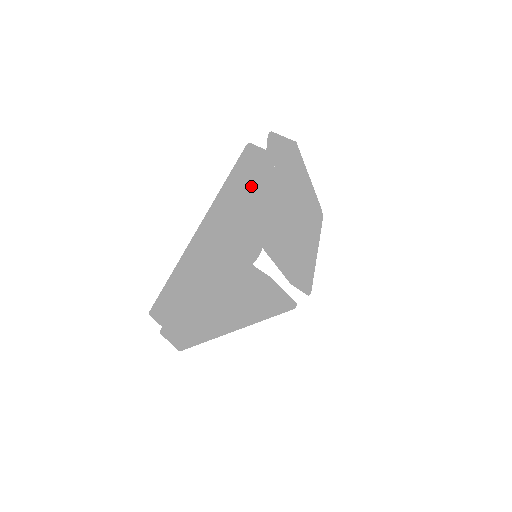
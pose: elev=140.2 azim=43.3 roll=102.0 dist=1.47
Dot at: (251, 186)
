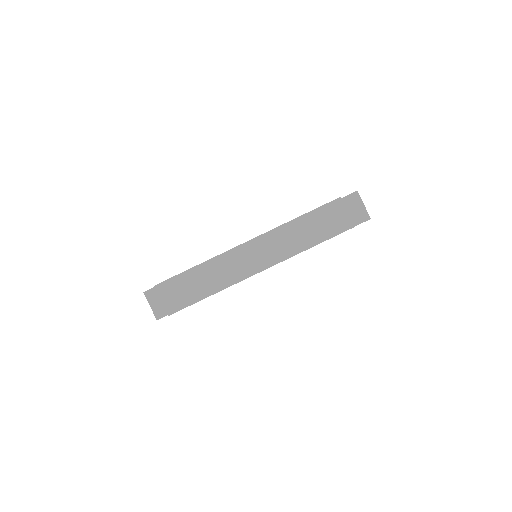
Dot at: (321, 242)
